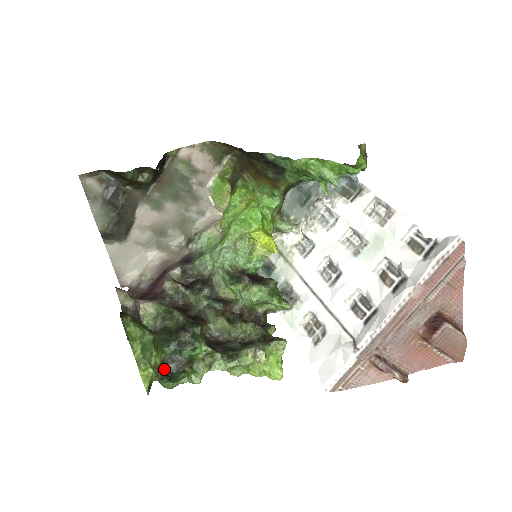
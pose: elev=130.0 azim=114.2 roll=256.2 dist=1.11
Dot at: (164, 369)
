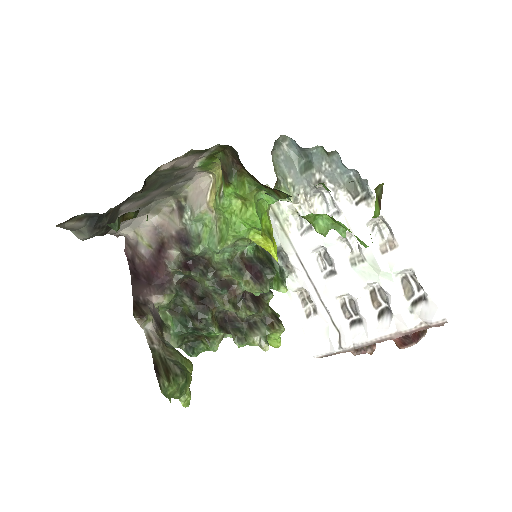
Dot at: (186, 342)
